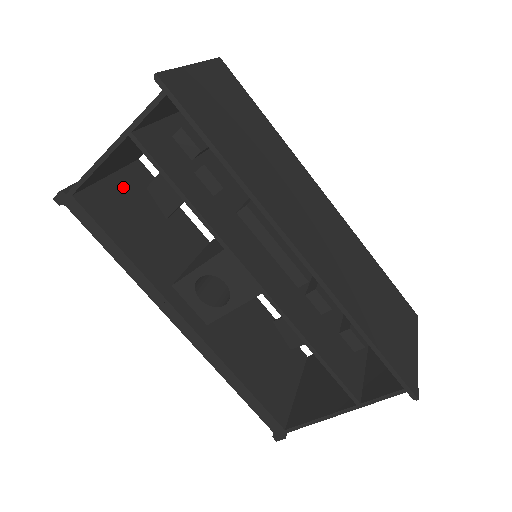
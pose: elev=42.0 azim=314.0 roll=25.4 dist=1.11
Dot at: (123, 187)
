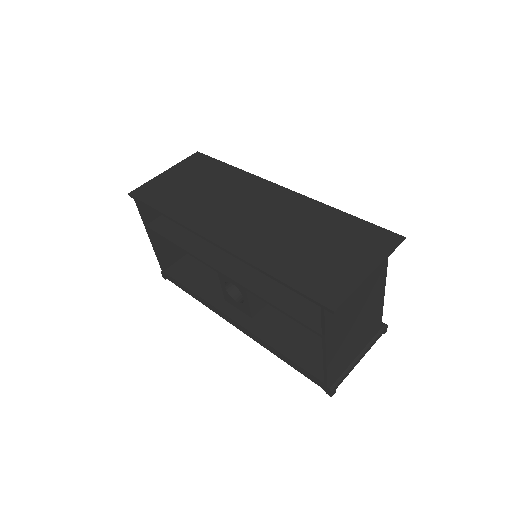
Dot at: occluded
